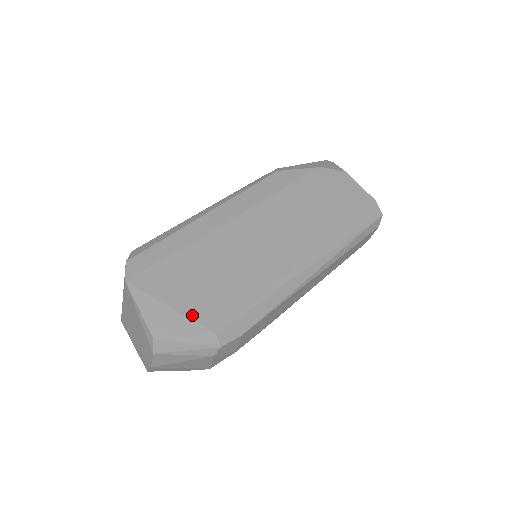
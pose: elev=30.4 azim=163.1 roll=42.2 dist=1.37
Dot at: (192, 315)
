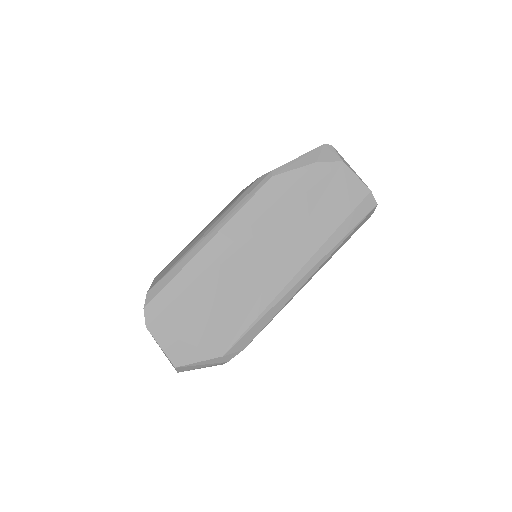
Dot at: (203, 345)
